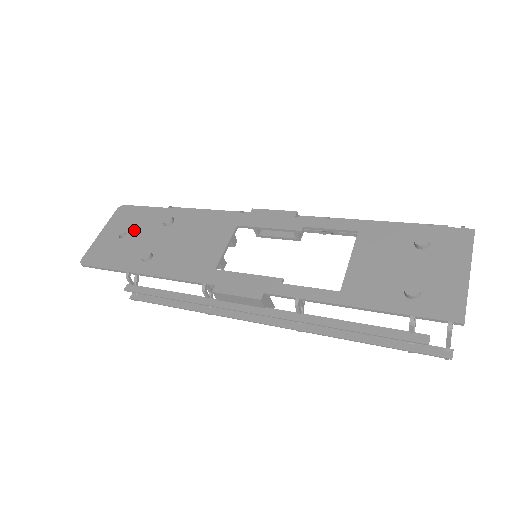
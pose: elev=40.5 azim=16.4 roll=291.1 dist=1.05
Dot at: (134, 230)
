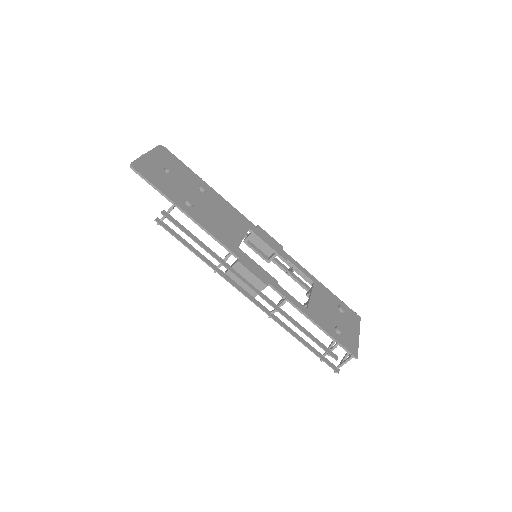
Dot at: (176, 174)
